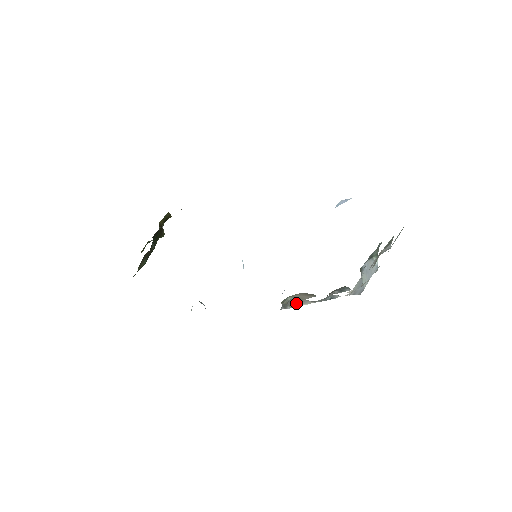
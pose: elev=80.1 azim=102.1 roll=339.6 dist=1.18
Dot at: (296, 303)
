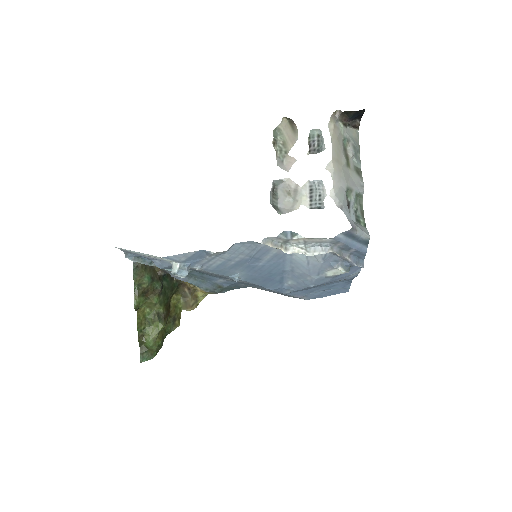
Dot at: occluded
